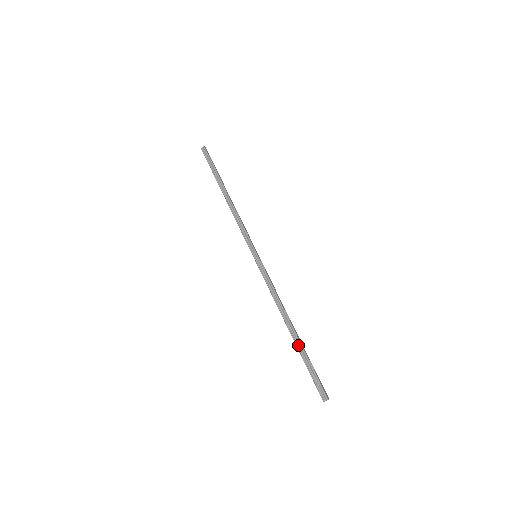
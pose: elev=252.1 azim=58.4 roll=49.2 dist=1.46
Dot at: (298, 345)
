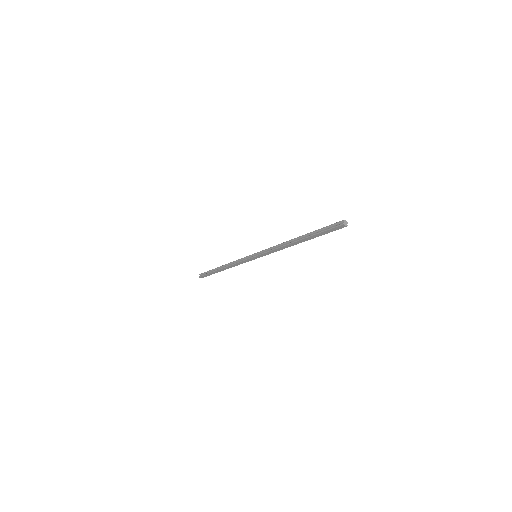
Dot at: (307, 236)
